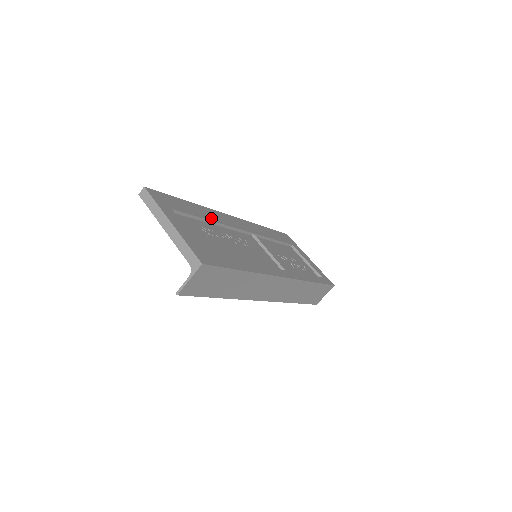
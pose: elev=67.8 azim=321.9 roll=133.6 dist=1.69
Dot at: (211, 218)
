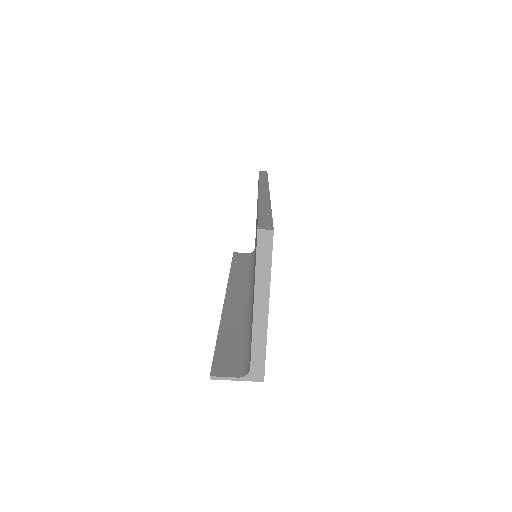
Dot at: occluded
